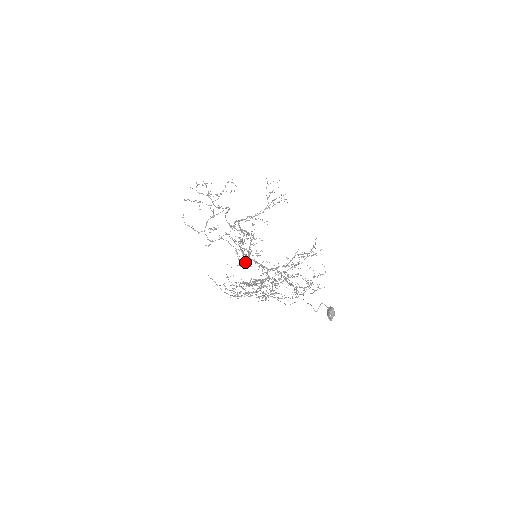
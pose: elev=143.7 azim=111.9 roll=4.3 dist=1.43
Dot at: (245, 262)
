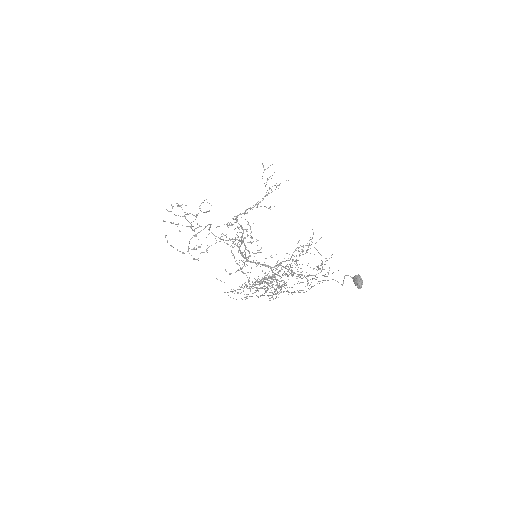
Dot at: occluded
